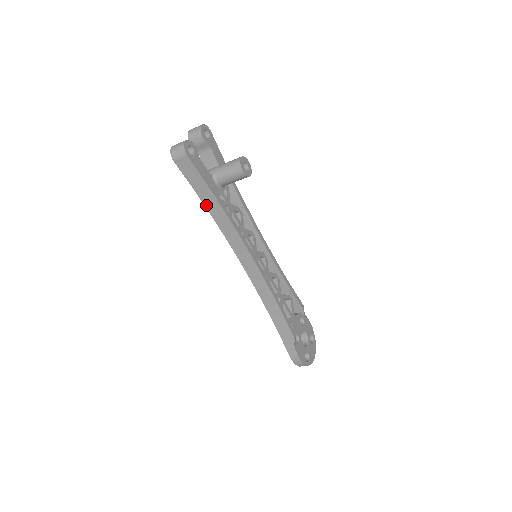
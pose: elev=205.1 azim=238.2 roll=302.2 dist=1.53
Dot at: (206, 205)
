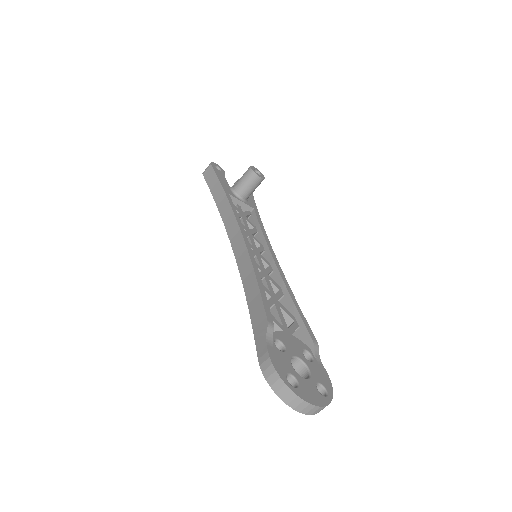
Dot at: (217, 202)
